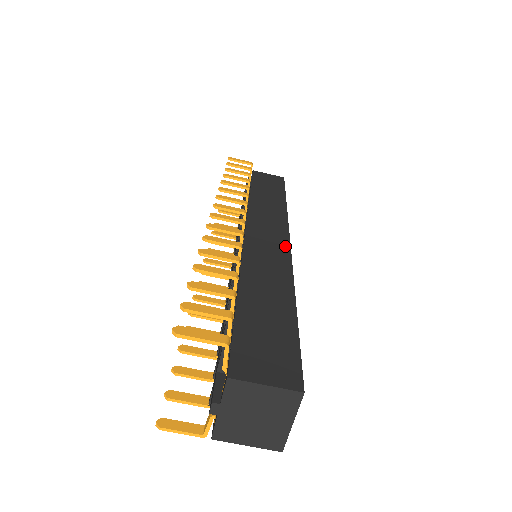
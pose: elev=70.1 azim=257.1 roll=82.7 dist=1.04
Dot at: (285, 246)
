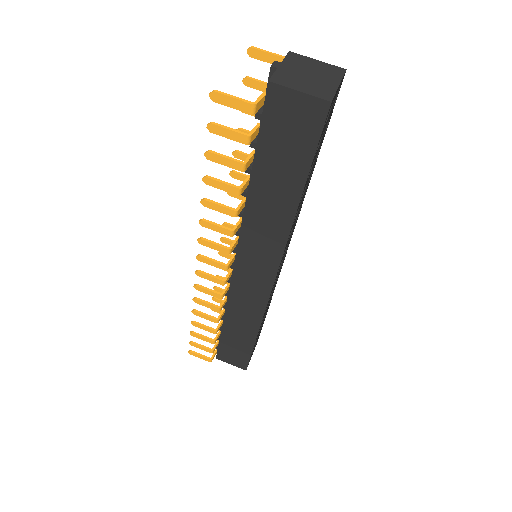
Dot at: occluded
